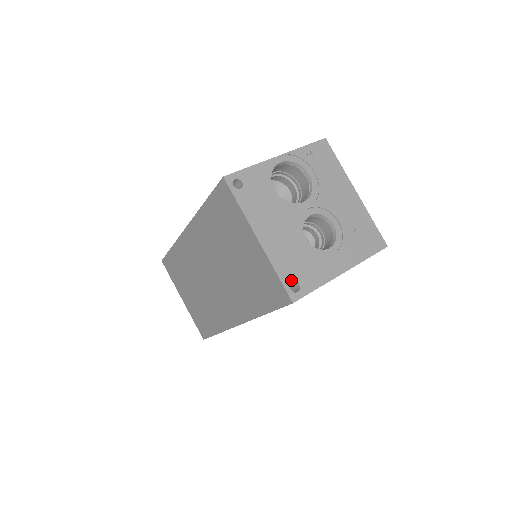
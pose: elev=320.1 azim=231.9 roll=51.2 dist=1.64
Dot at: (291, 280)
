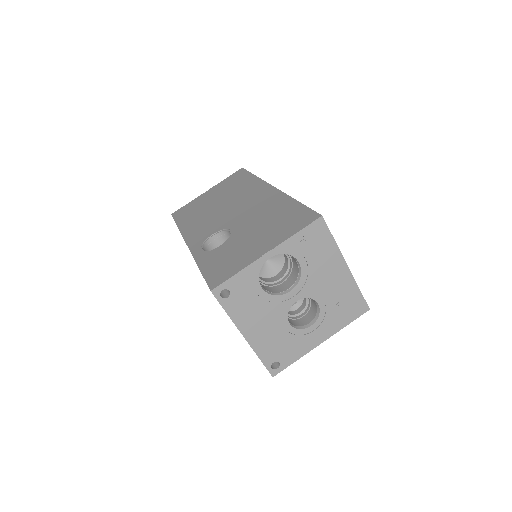
Dot at: (272, 361)
